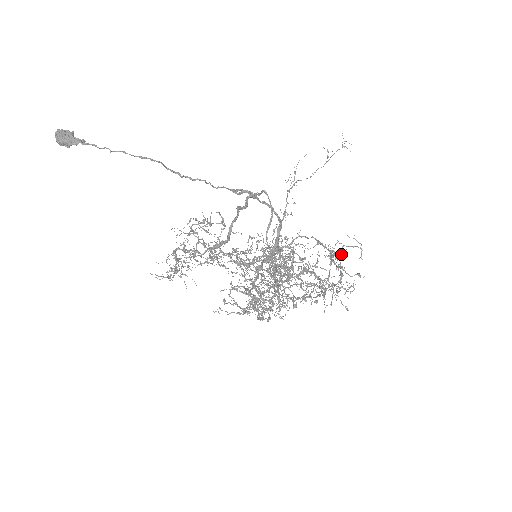
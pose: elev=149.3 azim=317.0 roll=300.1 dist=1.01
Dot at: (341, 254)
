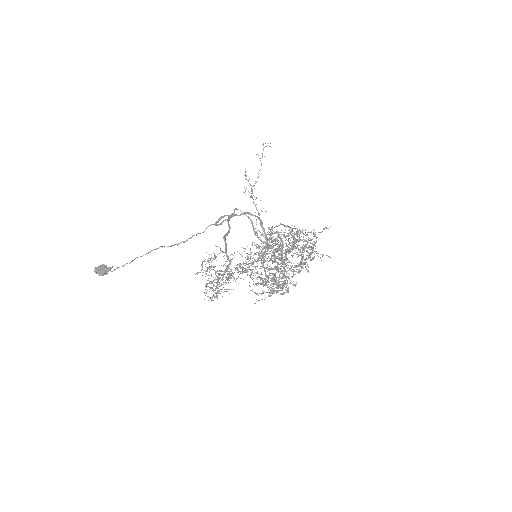
Dot at: occluded
